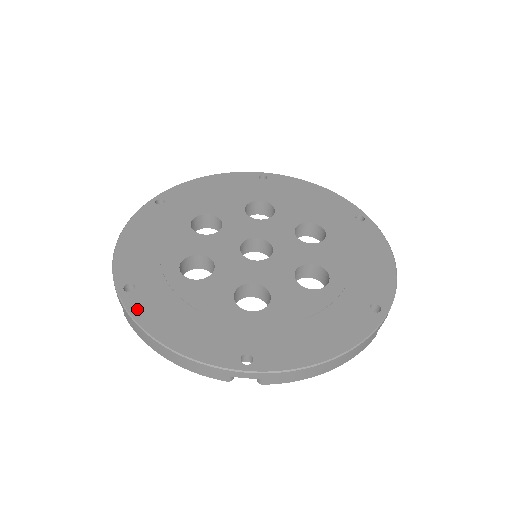
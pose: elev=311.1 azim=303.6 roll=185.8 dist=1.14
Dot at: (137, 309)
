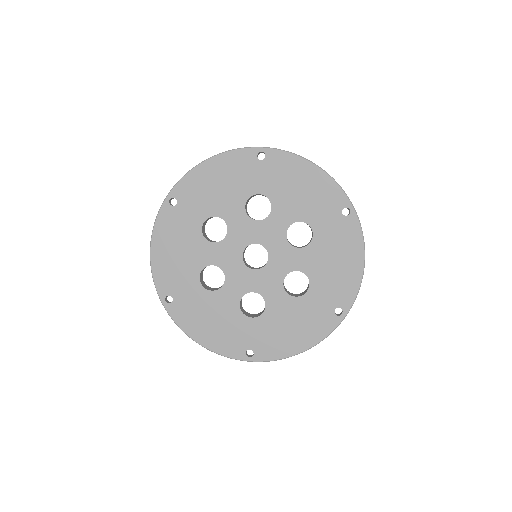
Dot at: (178, 318)
